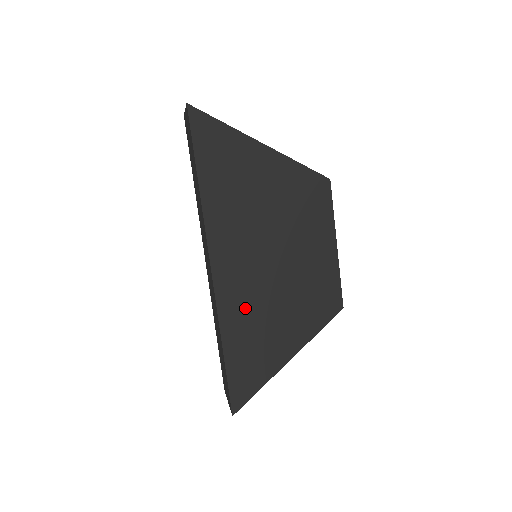
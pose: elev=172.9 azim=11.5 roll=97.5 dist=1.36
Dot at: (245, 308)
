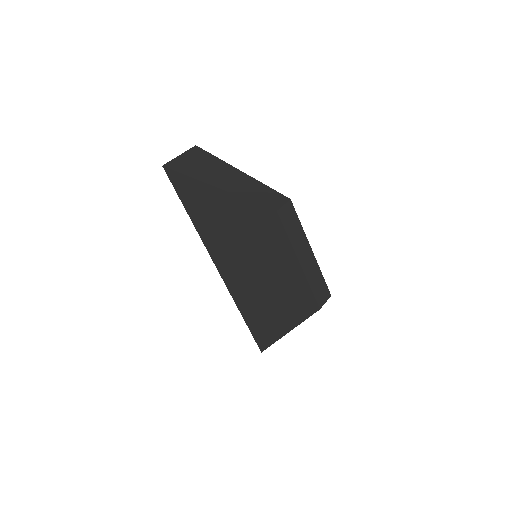
Dot at: (246, 295)
